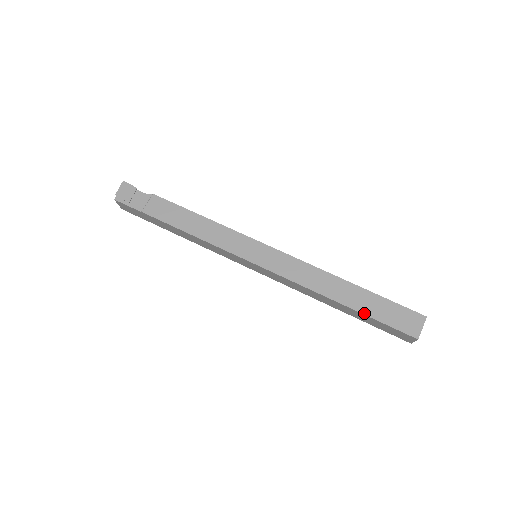
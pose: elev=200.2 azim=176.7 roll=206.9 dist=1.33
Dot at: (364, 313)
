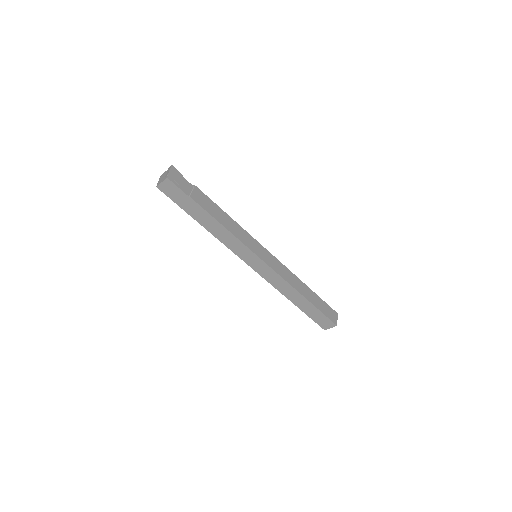
Dot at: (316, 306)
